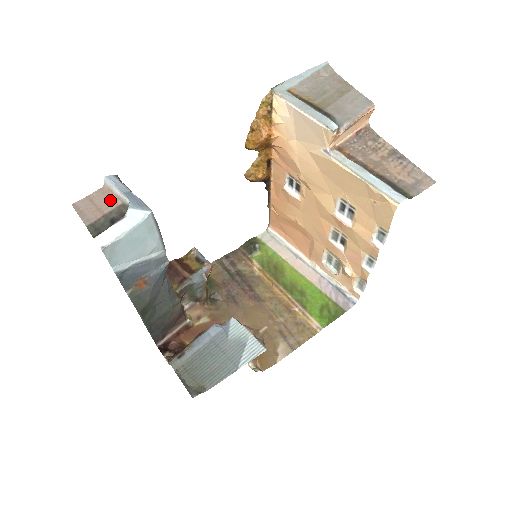
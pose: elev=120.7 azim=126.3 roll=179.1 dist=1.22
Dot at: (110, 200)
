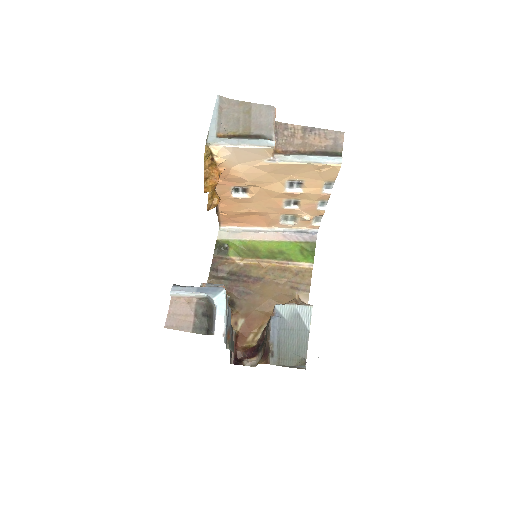
Dot at: (187, 304)
